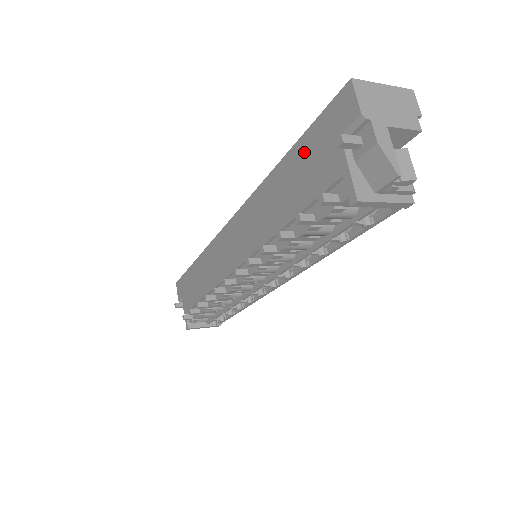
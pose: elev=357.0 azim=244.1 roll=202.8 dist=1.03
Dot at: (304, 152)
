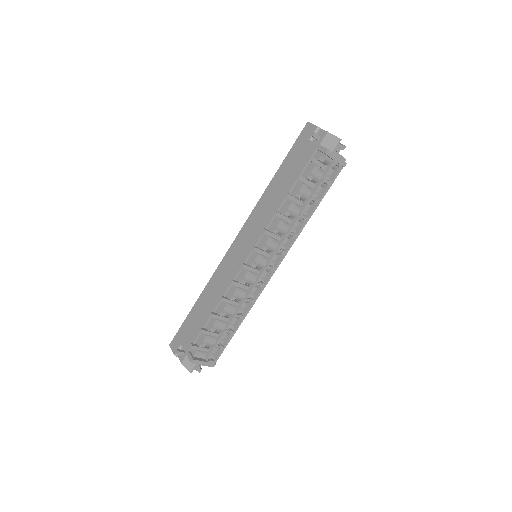
Dot at: (289, 160)
